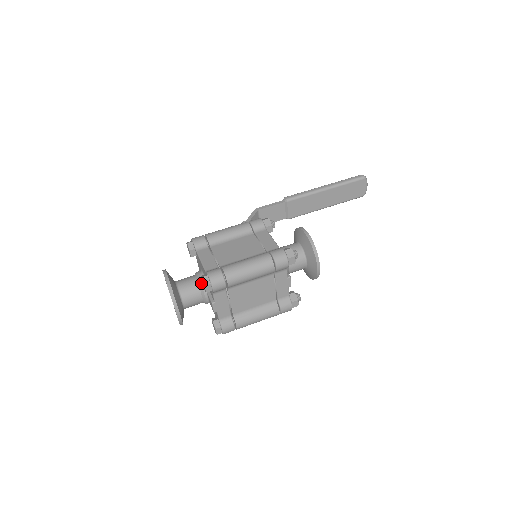
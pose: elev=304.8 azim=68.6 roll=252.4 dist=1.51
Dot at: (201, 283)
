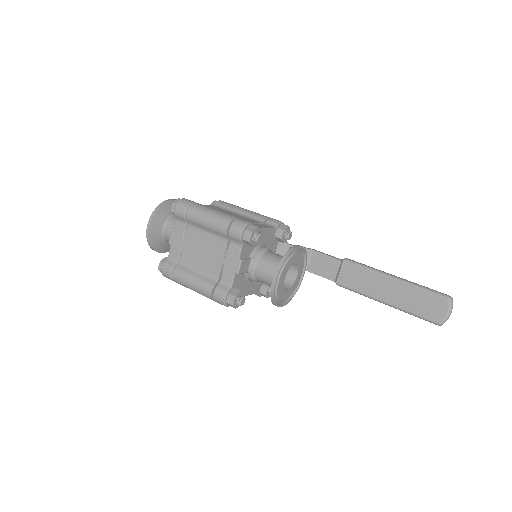
Dot at: occluded
